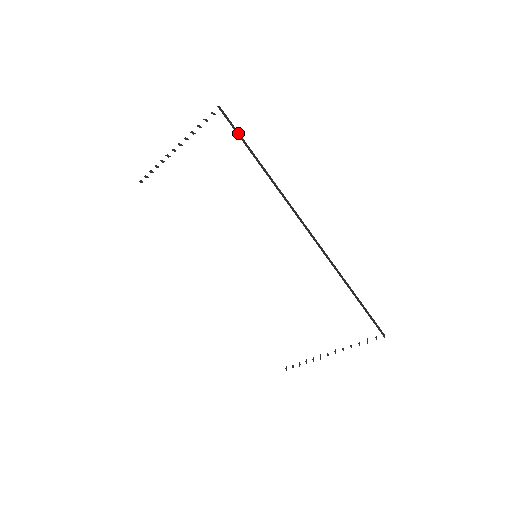
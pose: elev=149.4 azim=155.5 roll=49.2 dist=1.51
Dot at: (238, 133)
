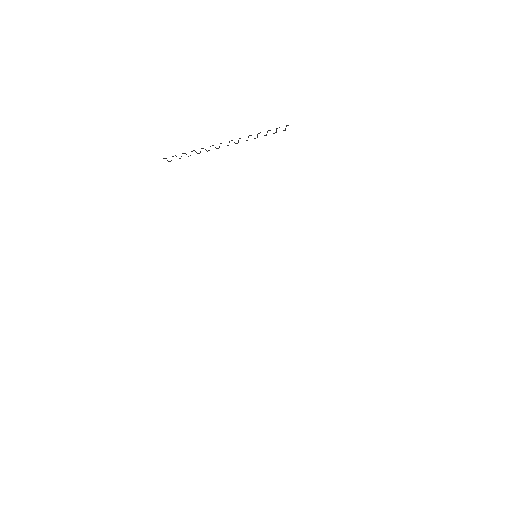
Dot at: occluded
